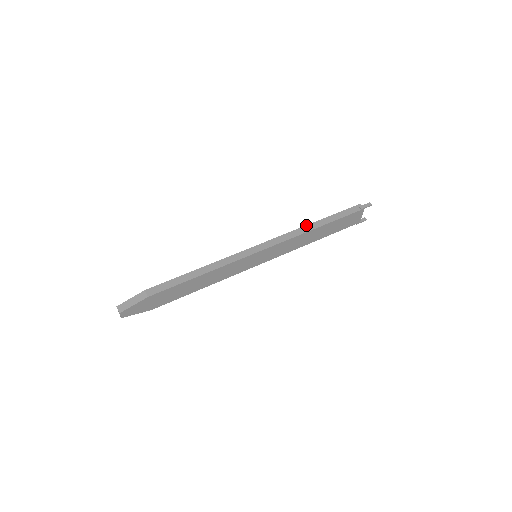
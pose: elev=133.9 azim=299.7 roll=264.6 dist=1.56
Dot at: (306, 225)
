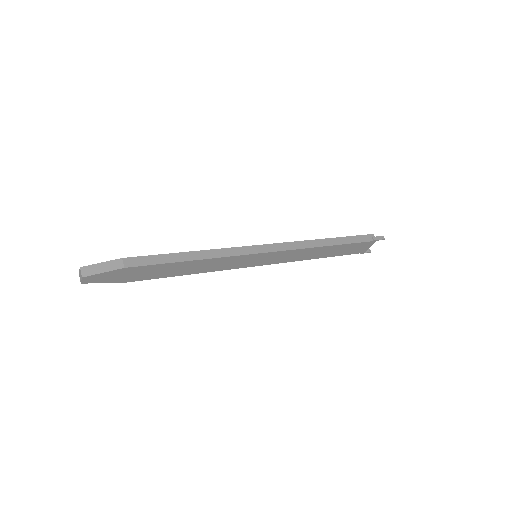
Dot at: (317, 239)
